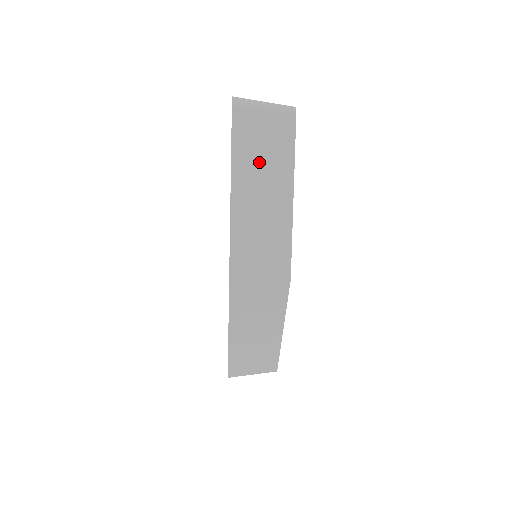
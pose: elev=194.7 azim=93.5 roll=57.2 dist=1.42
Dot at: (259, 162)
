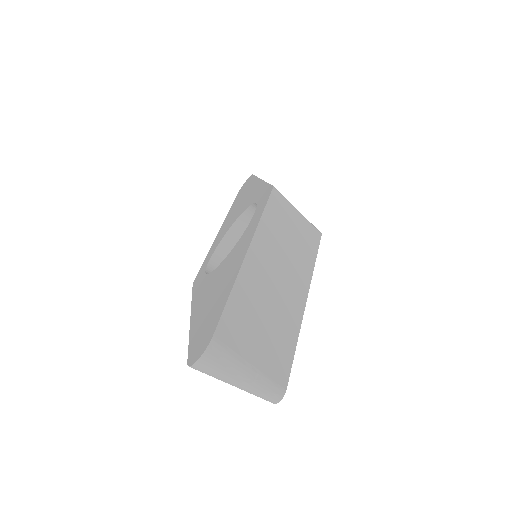
Dot at: occluded
